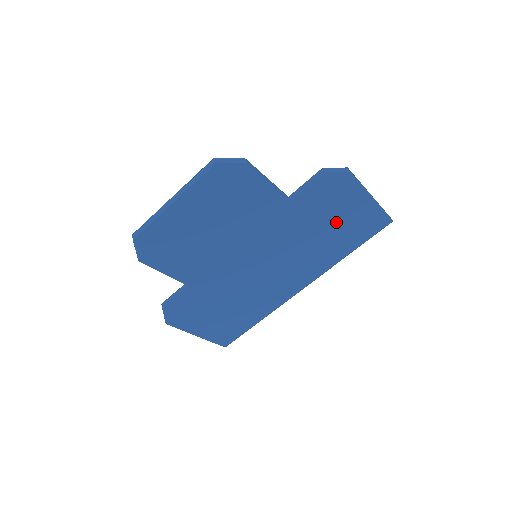
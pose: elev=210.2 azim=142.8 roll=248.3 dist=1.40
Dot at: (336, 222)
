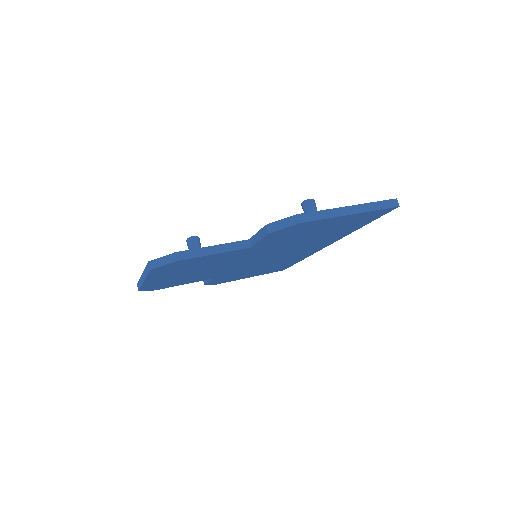
Dot at: (320, 231)
